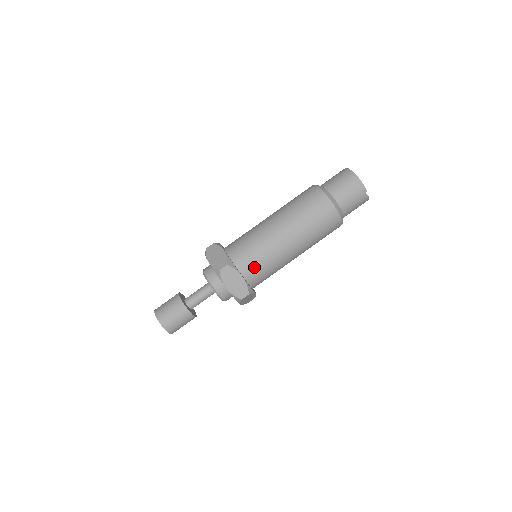
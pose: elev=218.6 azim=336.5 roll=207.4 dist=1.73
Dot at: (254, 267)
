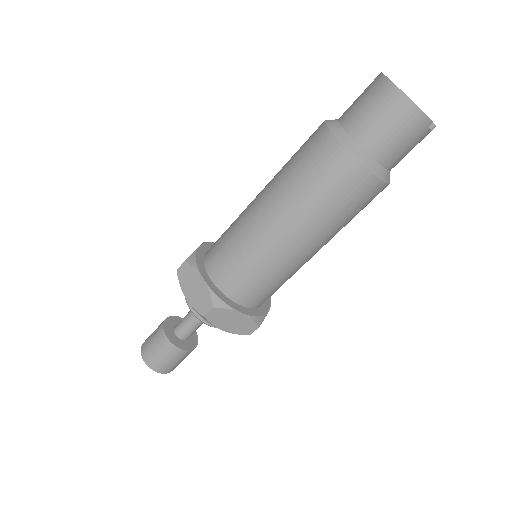
Dot at: (256, 292)
